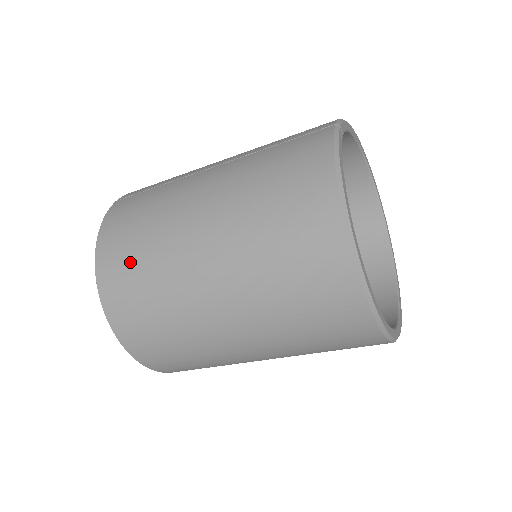
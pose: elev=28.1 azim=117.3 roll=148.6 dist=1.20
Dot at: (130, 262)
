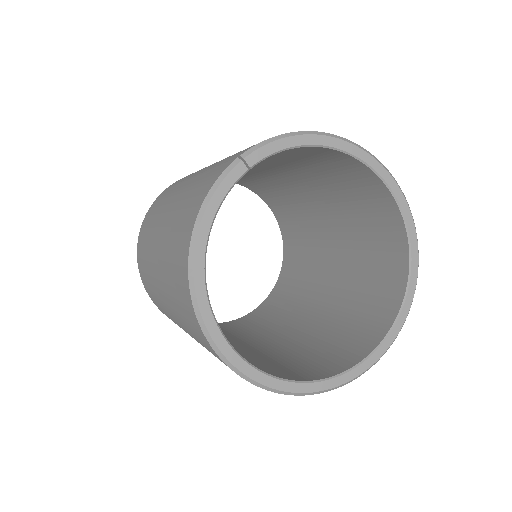
Dot at: (142, 253)
